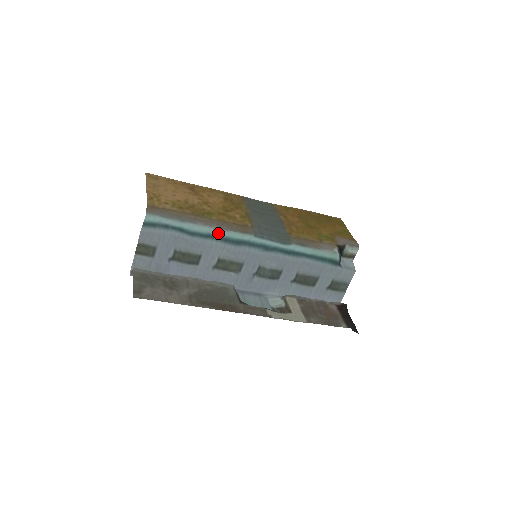
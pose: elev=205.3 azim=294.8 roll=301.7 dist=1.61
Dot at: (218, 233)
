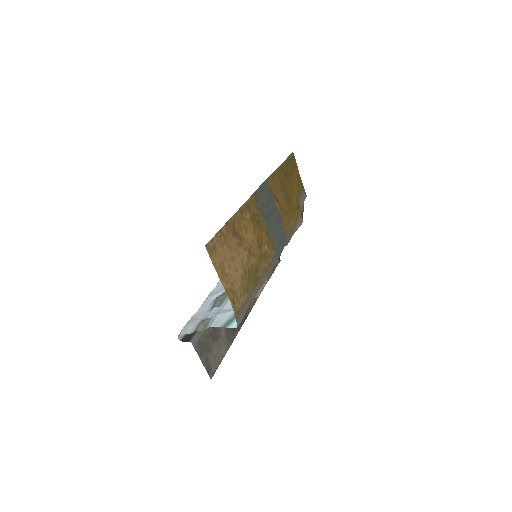
Dot at: occluded
